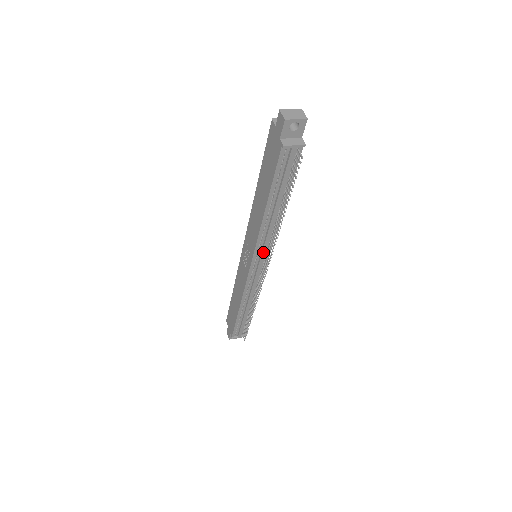
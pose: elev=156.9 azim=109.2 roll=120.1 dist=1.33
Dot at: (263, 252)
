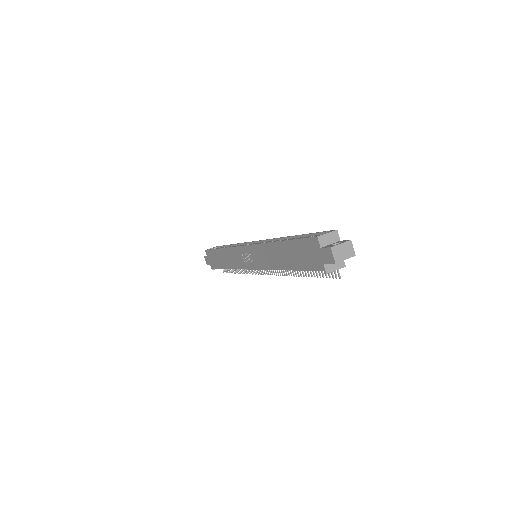
Dot at: occluded
